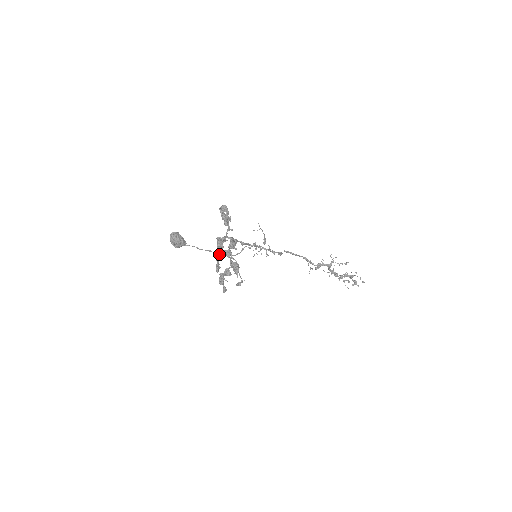
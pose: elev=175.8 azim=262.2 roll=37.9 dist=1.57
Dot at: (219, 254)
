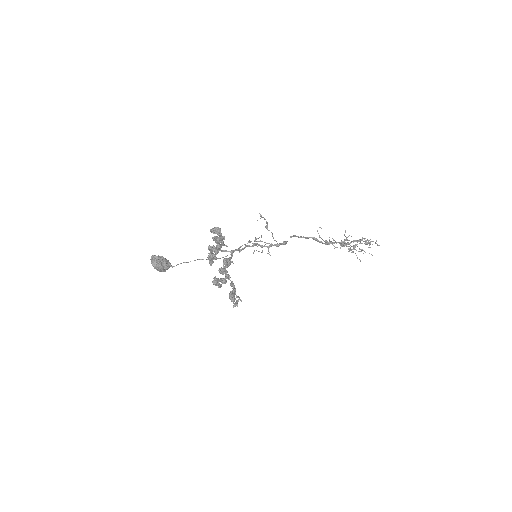
Dot at: occluded
